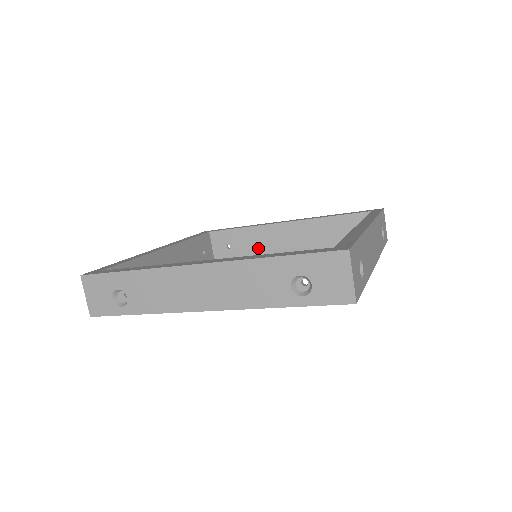
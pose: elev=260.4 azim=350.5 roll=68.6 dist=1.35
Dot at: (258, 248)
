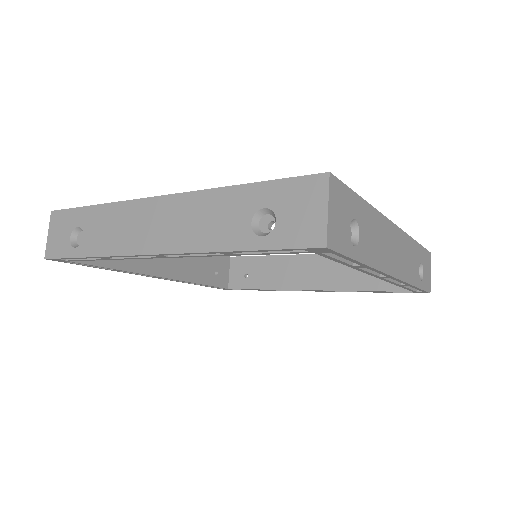
Dot at: (276, 281)
